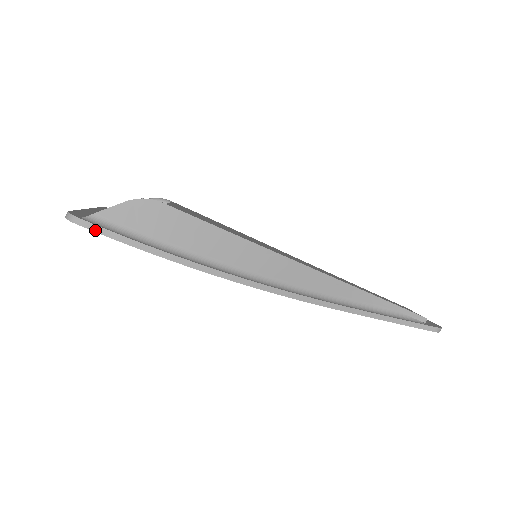
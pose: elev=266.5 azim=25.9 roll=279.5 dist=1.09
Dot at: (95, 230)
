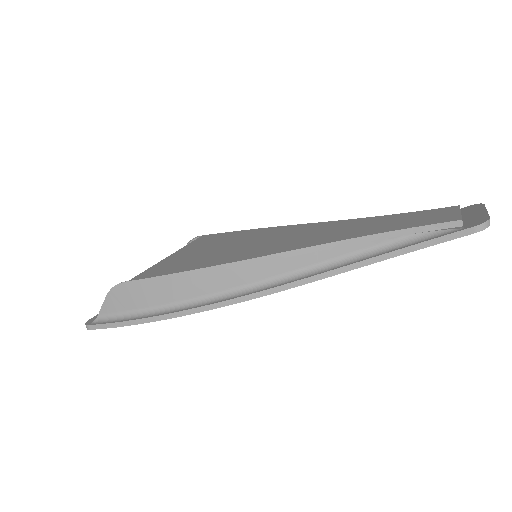
Dot at: (101, 328)
